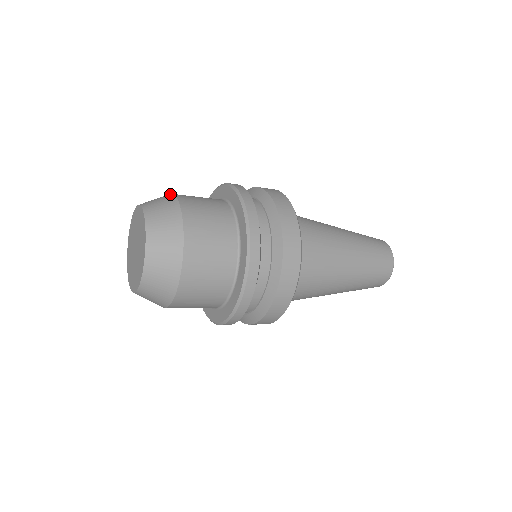
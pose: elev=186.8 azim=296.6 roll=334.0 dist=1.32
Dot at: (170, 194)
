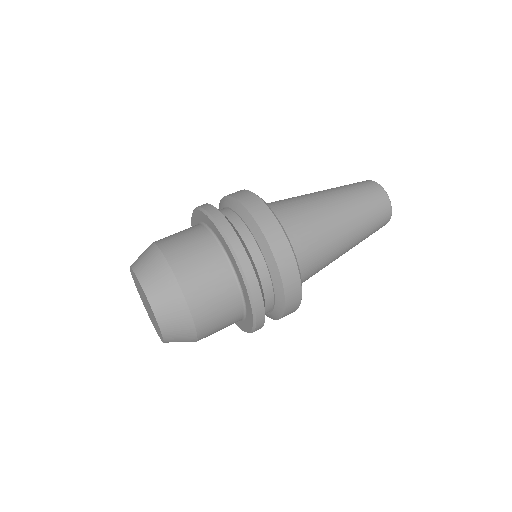
Dot at: (192, 324)
